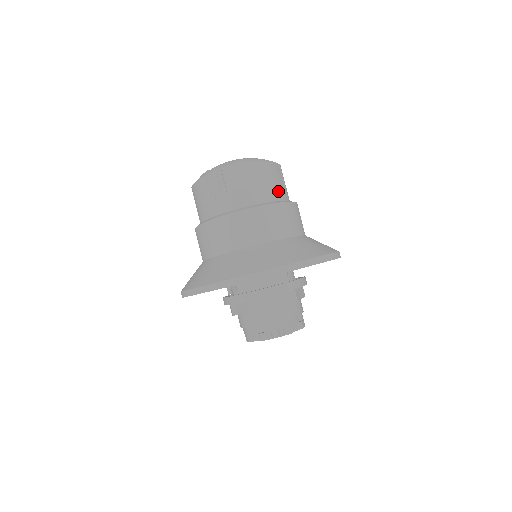
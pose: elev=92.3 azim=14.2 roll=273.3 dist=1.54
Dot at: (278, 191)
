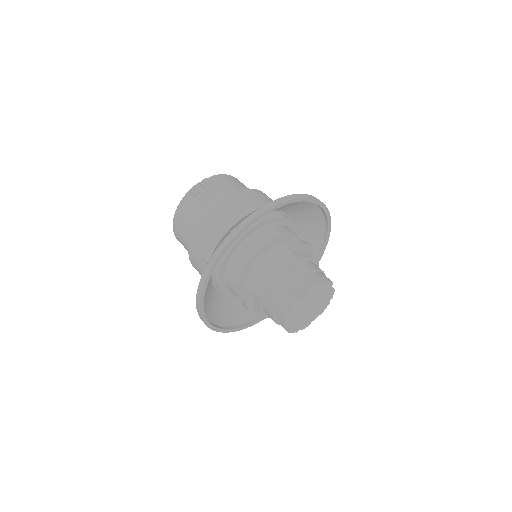
Dot at: occluded
